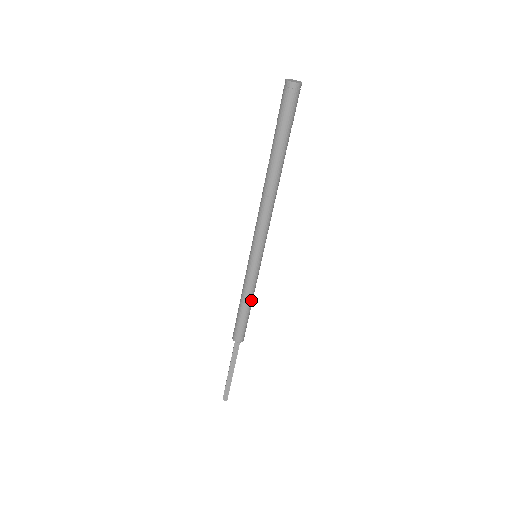
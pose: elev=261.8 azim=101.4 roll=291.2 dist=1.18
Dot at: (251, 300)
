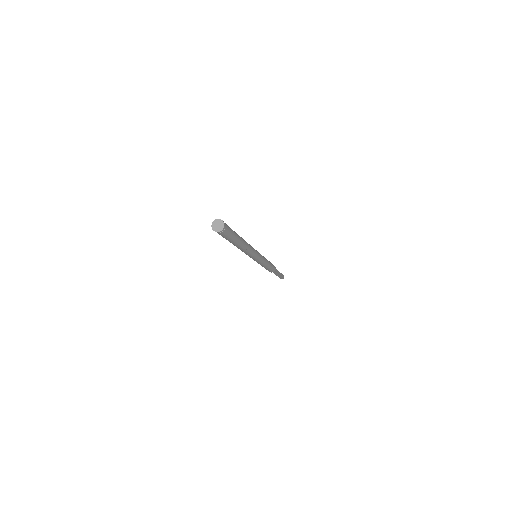
Dot at: (267, 264)
